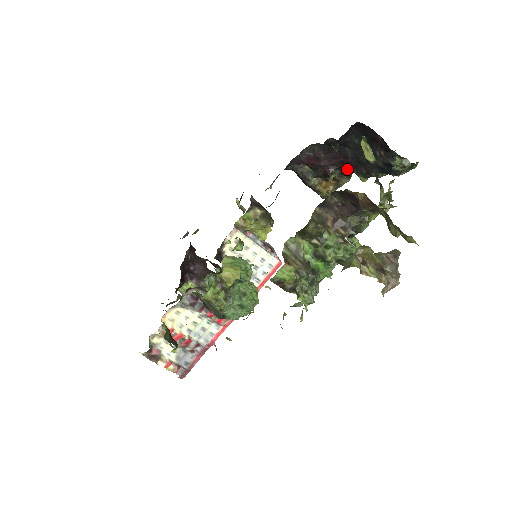
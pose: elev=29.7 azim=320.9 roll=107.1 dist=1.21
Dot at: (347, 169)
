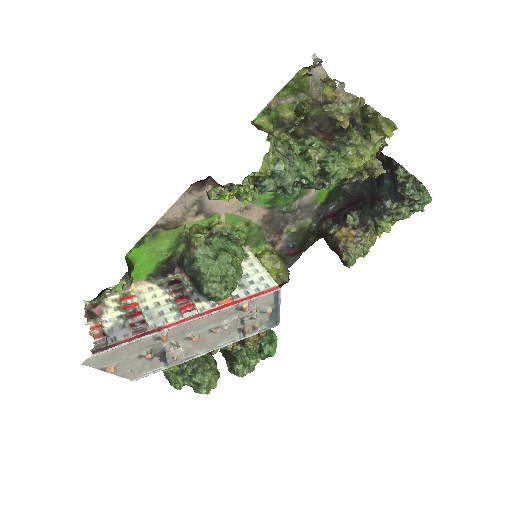
Dot at: (365, 213)
